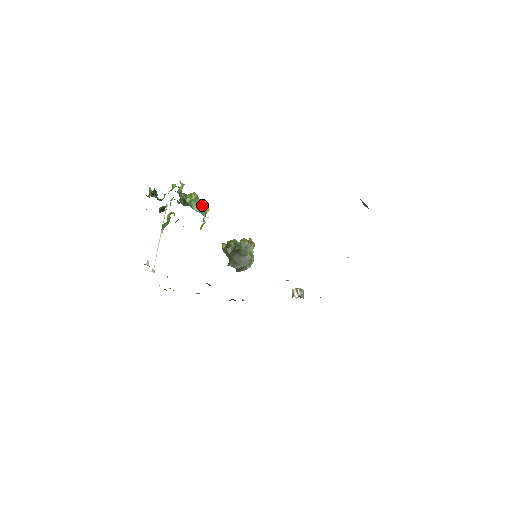
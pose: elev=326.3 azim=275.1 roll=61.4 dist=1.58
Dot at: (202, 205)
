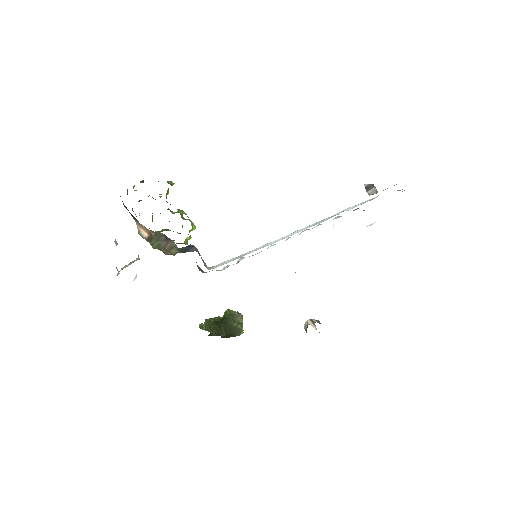
Dot at: (189, 220)
